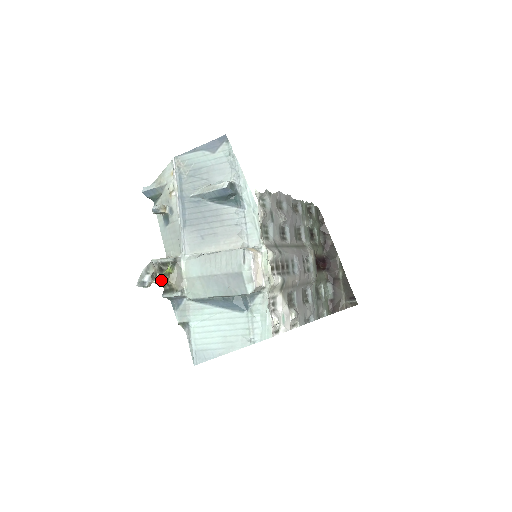
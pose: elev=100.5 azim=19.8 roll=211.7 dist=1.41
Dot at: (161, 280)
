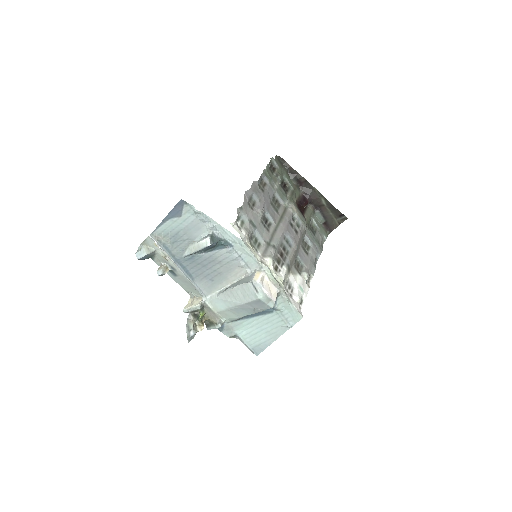
Dot at: (201, 326)
